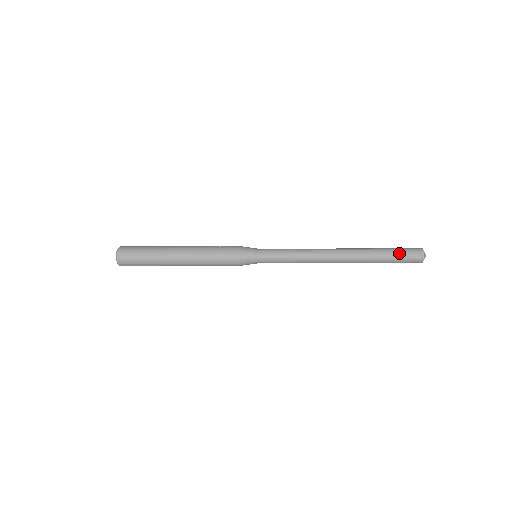
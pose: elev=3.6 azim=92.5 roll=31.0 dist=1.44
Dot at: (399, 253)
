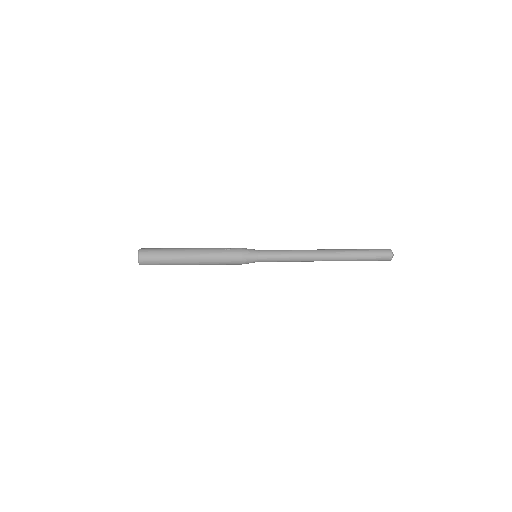
Dot at: (372, 253)
